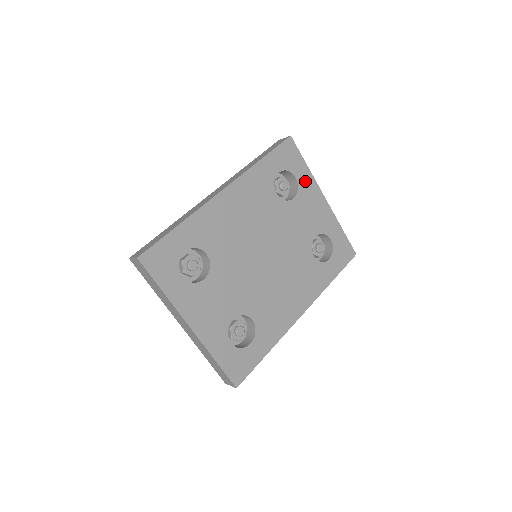
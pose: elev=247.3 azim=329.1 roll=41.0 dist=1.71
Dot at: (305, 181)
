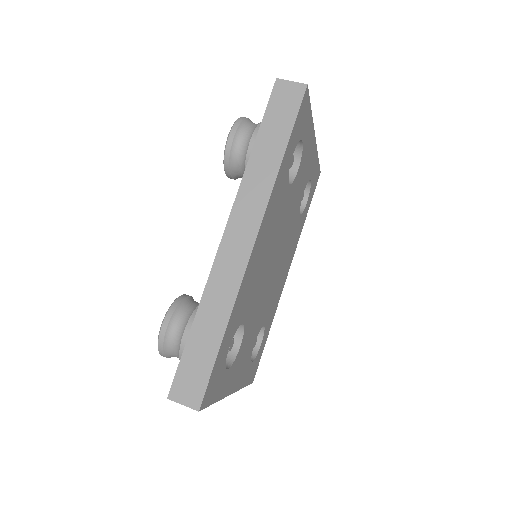
Dot at: (307, 136)
